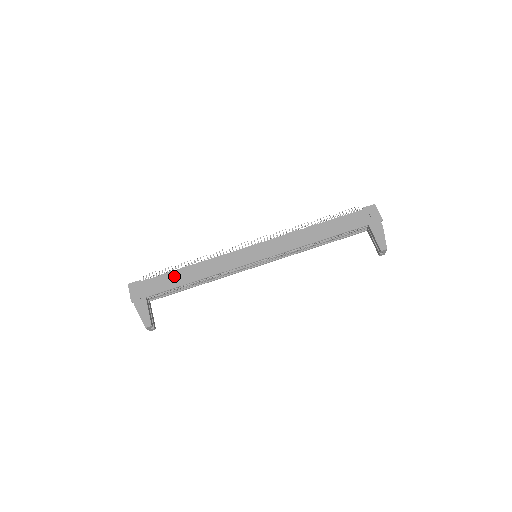
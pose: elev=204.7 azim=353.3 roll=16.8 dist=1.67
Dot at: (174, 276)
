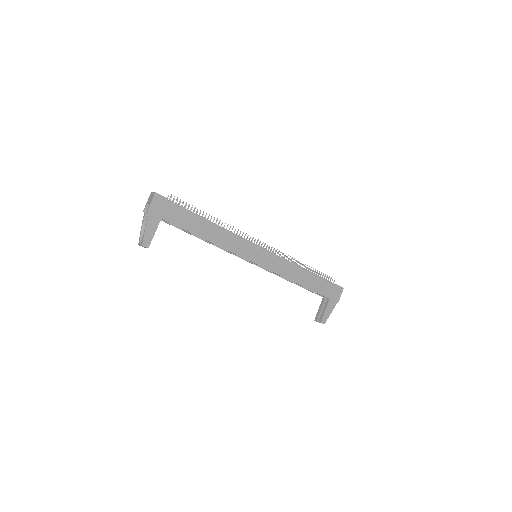
Dot at: (195, 221)
